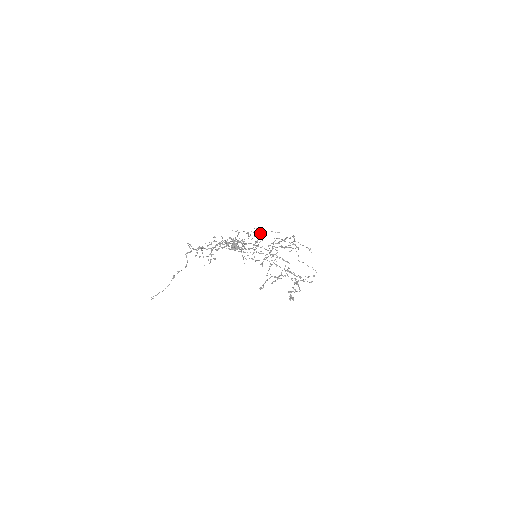
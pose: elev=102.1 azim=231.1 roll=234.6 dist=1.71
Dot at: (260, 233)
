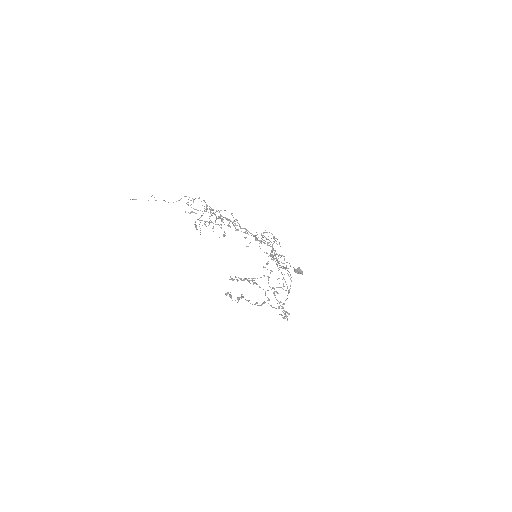
Dot at: occluded
